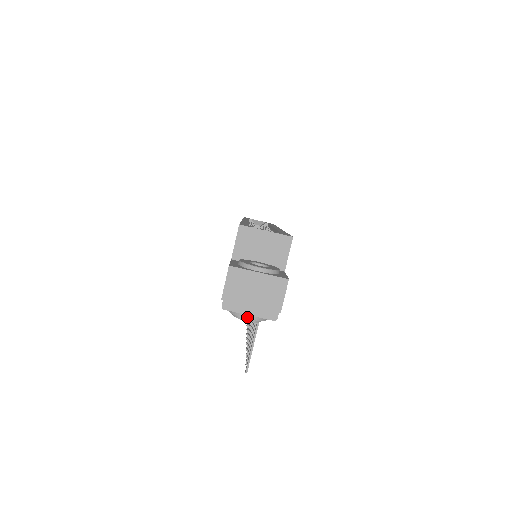
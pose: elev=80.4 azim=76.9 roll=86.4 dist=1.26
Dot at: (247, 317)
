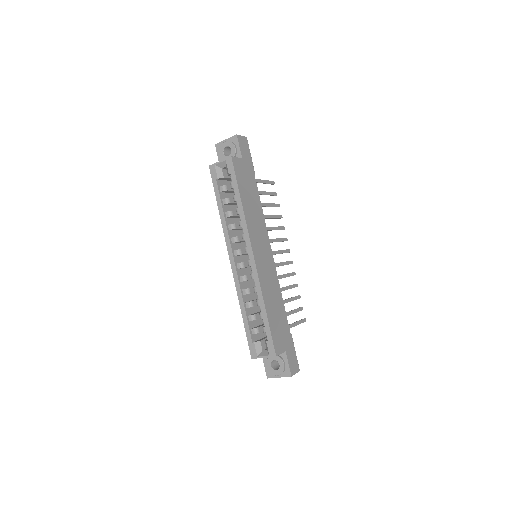
Dot at: occluded
